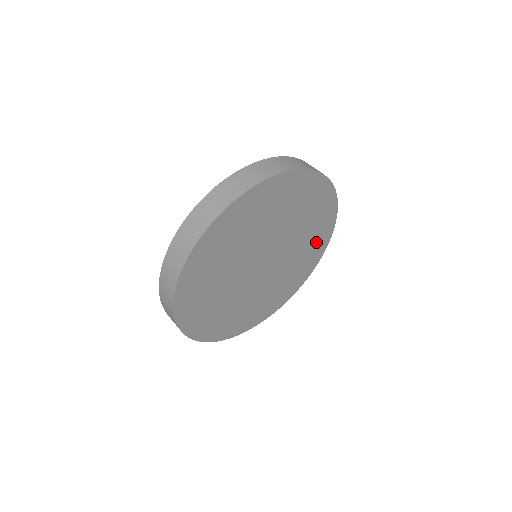
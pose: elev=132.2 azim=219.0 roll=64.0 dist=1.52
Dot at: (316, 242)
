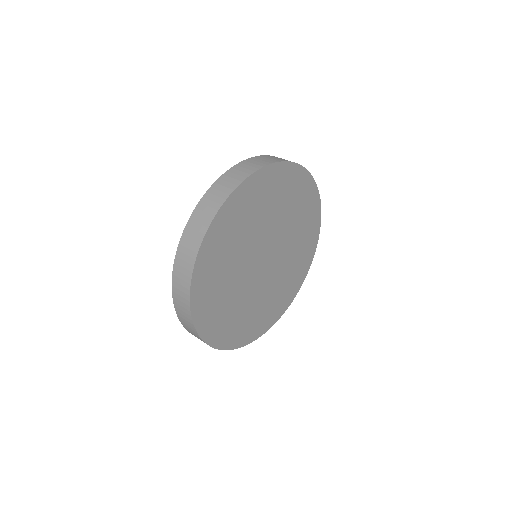
Dot at: (294, 279)
